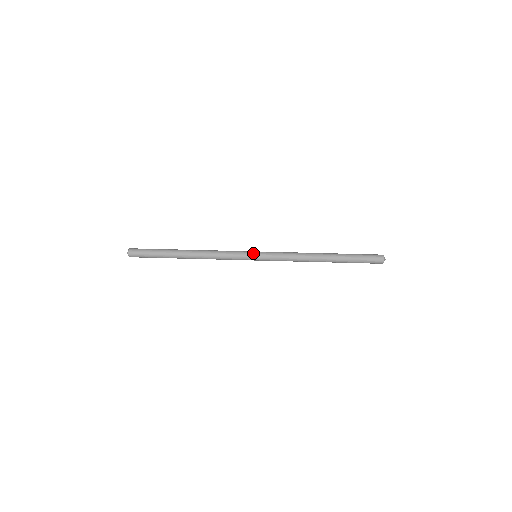
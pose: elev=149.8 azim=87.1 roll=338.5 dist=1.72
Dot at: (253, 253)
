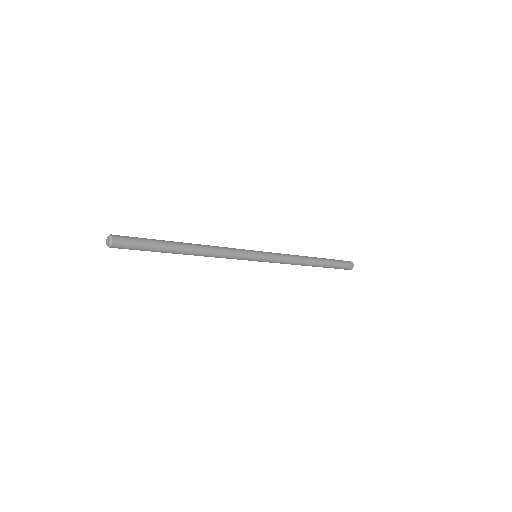
Dot at: occluded
